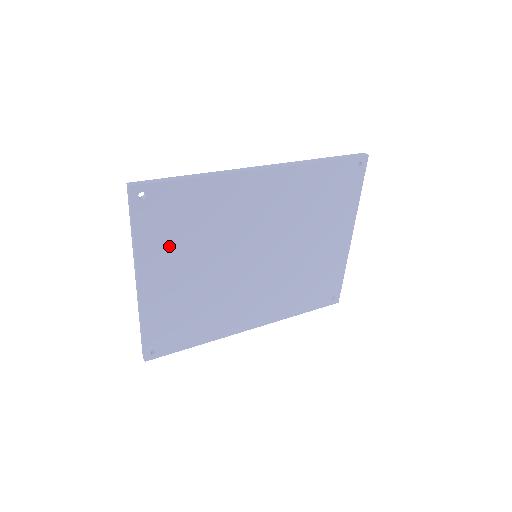
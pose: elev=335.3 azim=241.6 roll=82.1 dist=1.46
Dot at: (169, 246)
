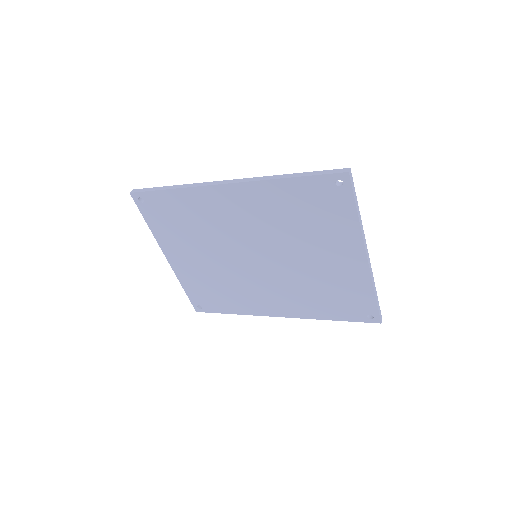
Dot at: (175, 236)
